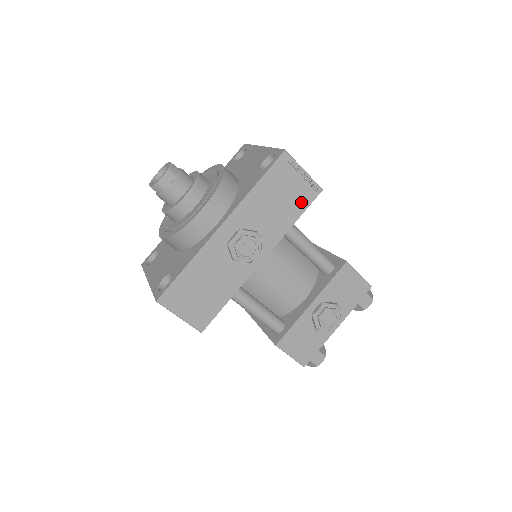
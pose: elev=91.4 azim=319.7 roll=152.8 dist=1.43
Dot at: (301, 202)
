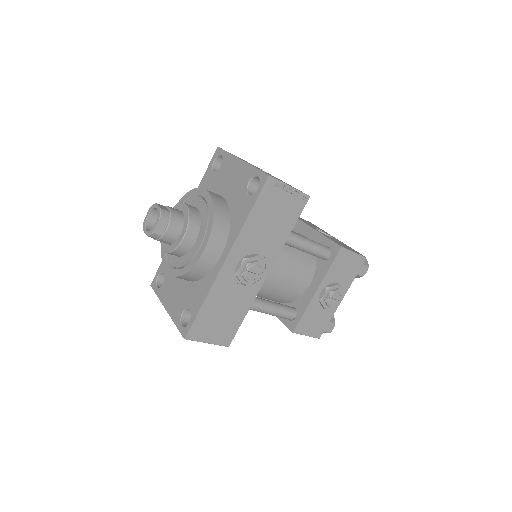
Dot at: (292, 214)
